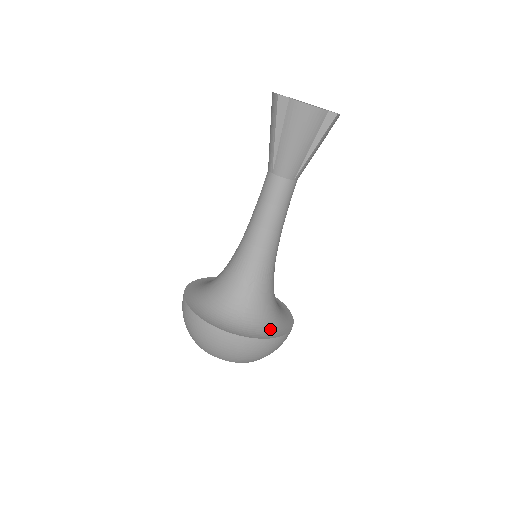
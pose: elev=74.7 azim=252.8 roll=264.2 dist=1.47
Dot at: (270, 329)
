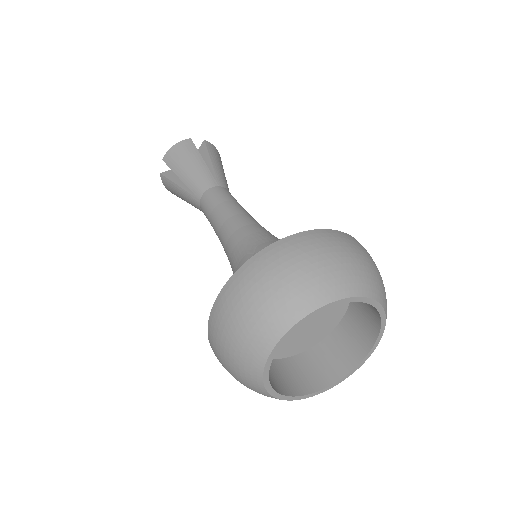
Dot at: occluded
